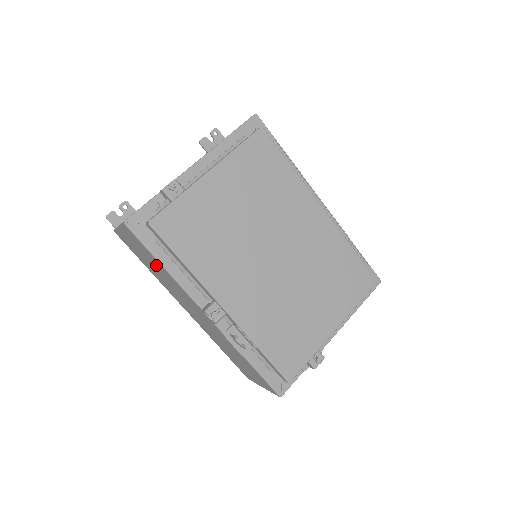
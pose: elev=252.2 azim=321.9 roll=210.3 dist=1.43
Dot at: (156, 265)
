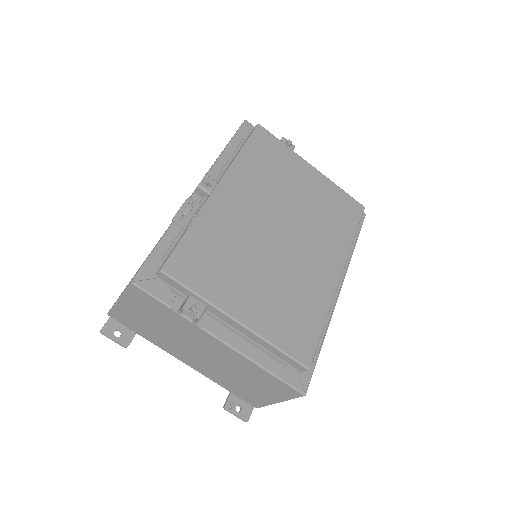
Dot at: occluded
